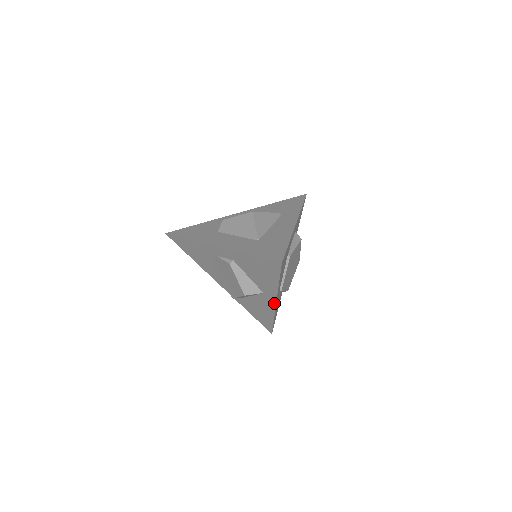
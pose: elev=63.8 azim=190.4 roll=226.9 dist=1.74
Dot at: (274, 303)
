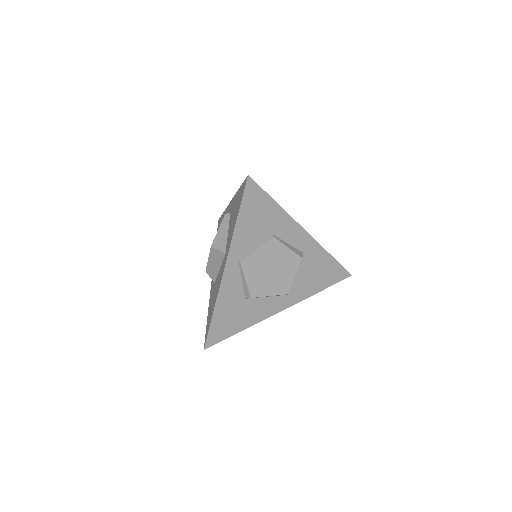
Dot at: (224, 267)
